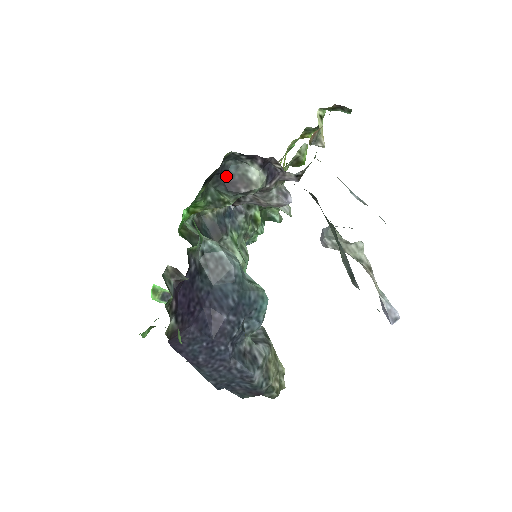
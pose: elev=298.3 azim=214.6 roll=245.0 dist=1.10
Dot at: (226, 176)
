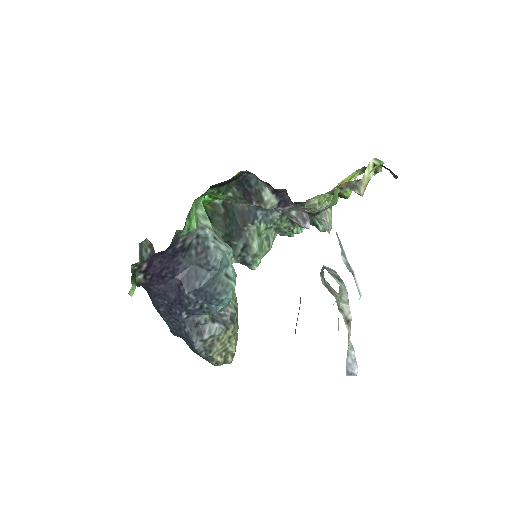
Dot at: (247, 184)
